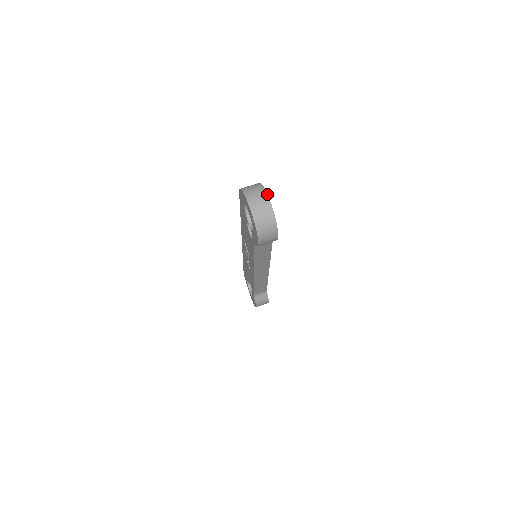
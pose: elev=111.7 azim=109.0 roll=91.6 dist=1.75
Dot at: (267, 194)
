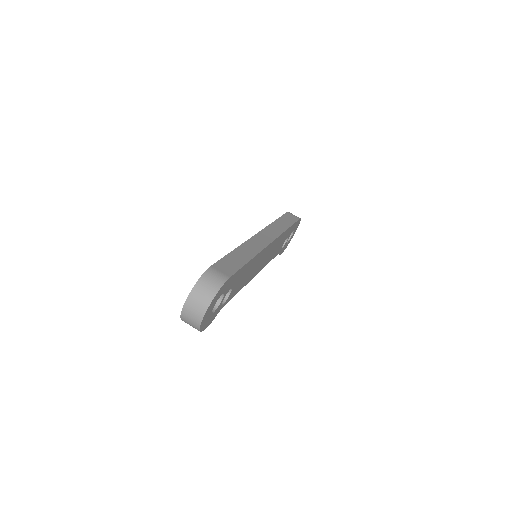
Dot at: (205, 312)
